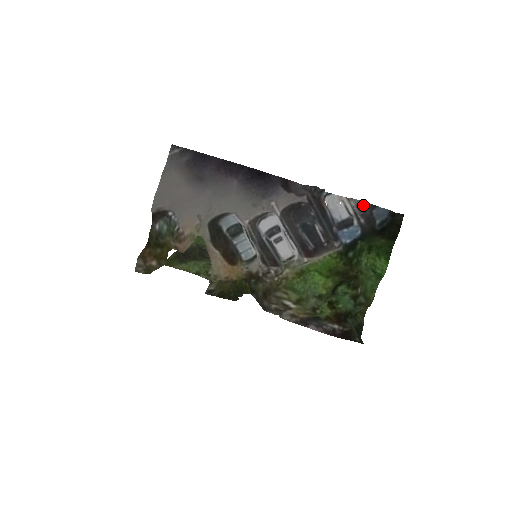
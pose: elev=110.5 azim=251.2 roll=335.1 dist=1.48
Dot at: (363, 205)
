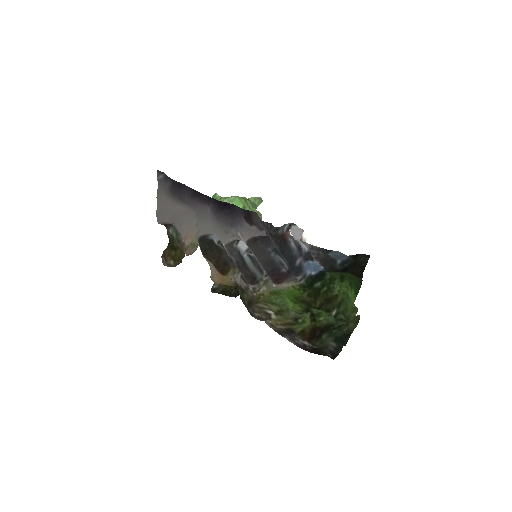
Dot at: (316, 249)
